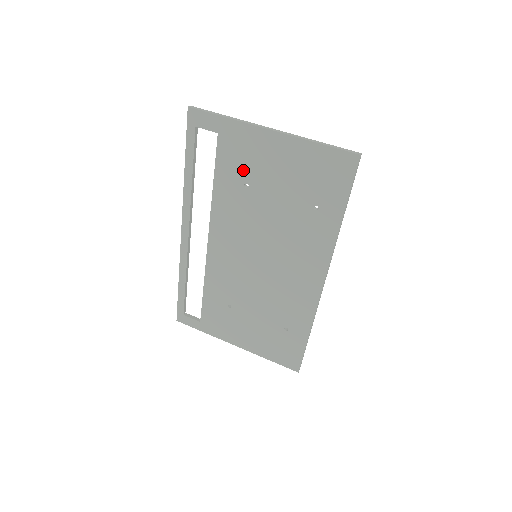
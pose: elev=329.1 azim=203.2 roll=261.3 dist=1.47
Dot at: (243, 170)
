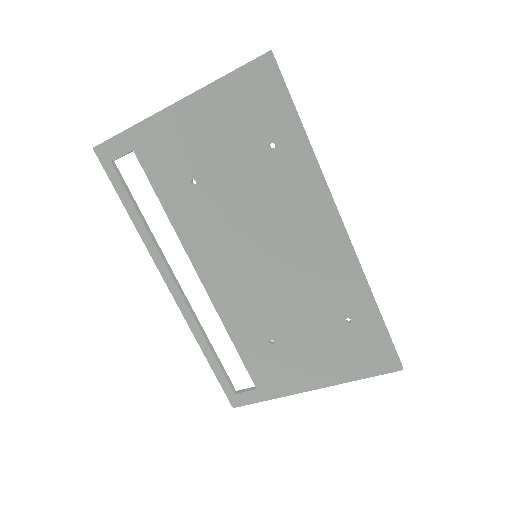
Dot at: (179, 168)
